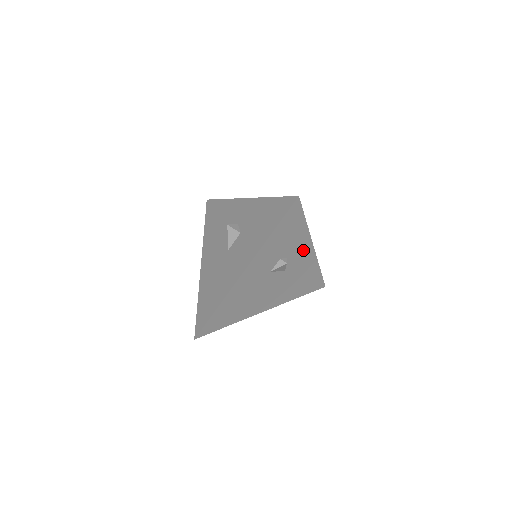
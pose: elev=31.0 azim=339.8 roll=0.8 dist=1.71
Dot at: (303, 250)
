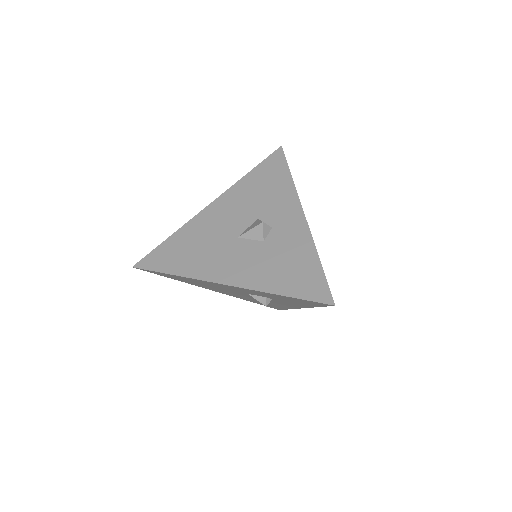
Dot at: occluded
